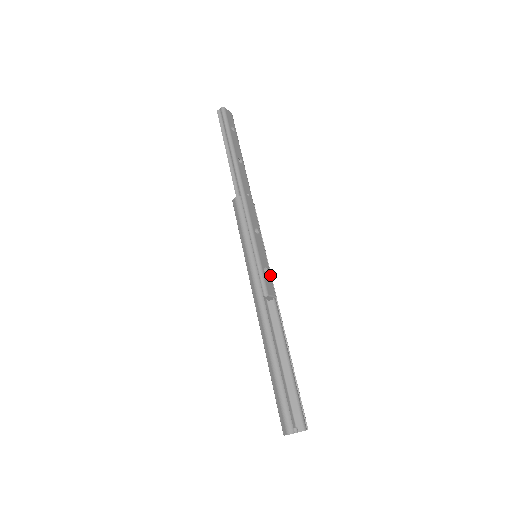
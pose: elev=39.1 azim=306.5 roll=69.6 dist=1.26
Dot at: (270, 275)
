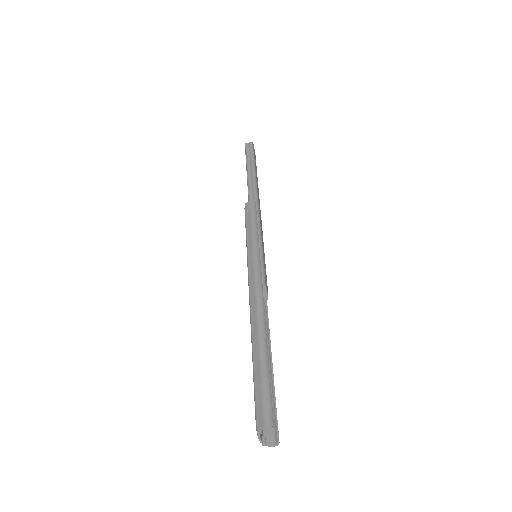
Dot at: (266, 277)
